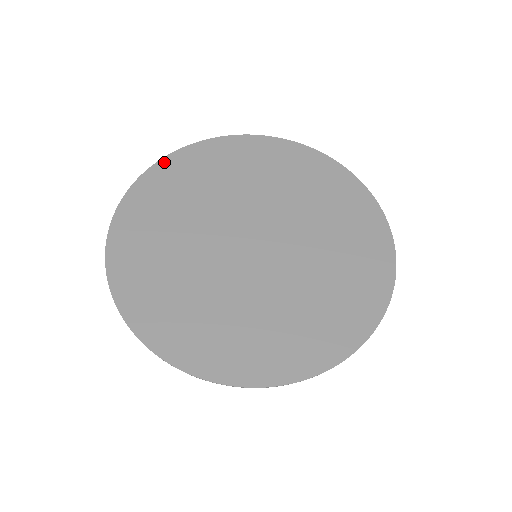
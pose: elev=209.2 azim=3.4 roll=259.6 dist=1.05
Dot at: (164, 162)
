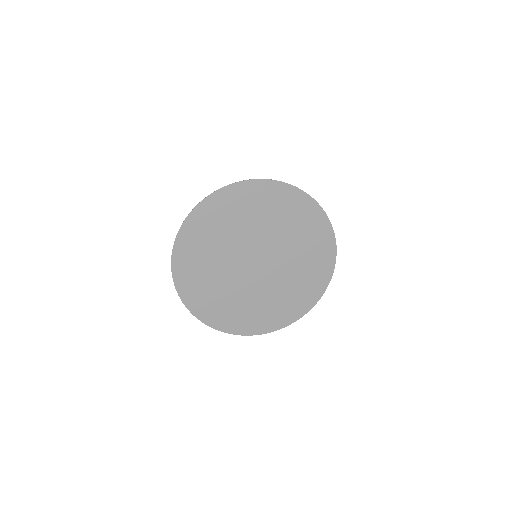
Dot at: (182, 231)
